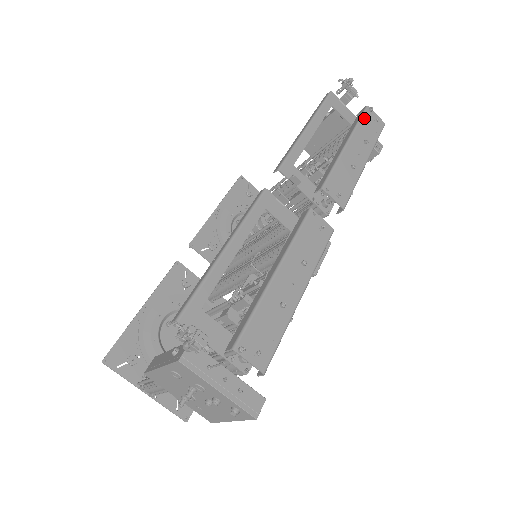
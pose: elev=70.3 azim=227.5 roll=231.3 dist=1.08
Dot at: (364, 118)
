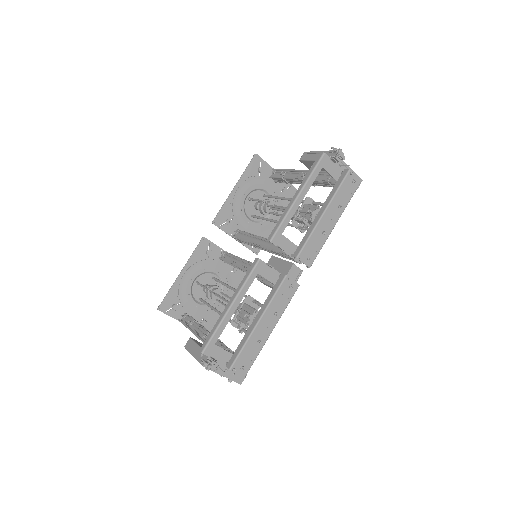
Dot at: (344, 184)
